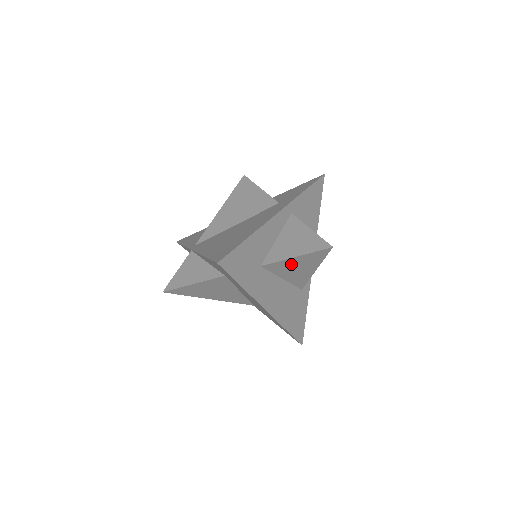
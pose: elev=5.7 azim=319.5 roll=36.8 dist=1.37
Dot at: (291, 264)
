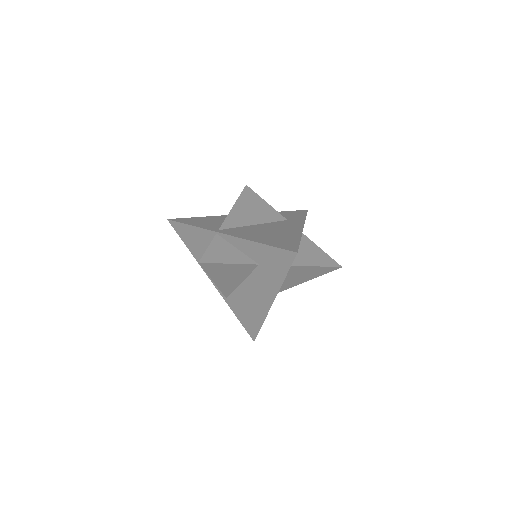
Dot at: (304, 271)
